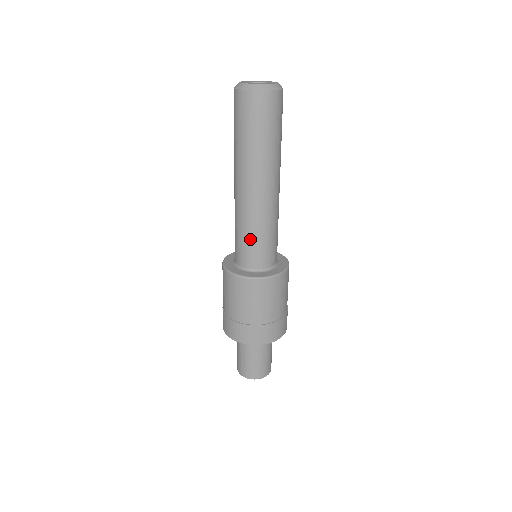
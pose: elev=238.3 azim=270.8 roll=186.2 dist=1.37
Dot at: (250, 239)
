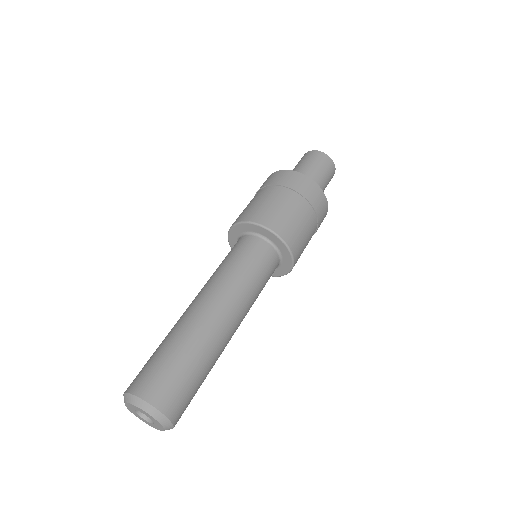
Dot at: occluded
